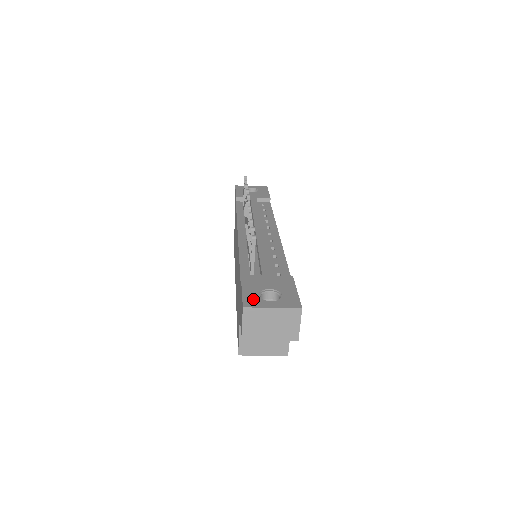
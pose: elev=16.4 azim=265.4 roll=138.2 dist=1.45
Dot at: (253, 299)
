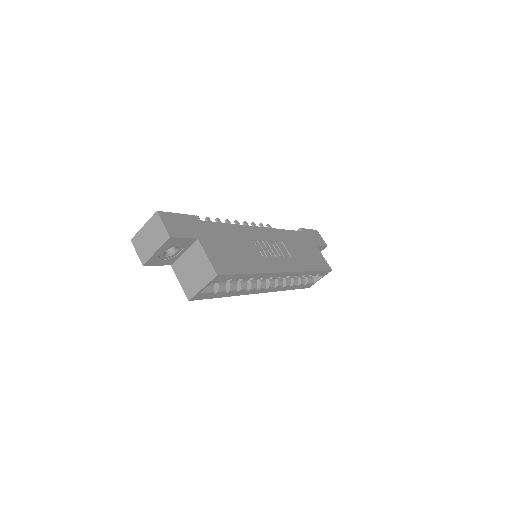
Dot at: occluded
